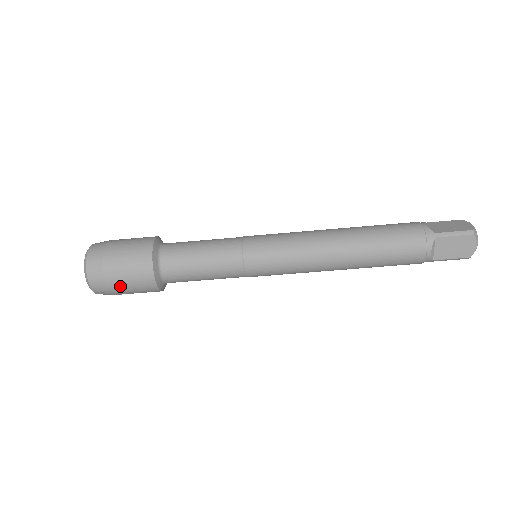
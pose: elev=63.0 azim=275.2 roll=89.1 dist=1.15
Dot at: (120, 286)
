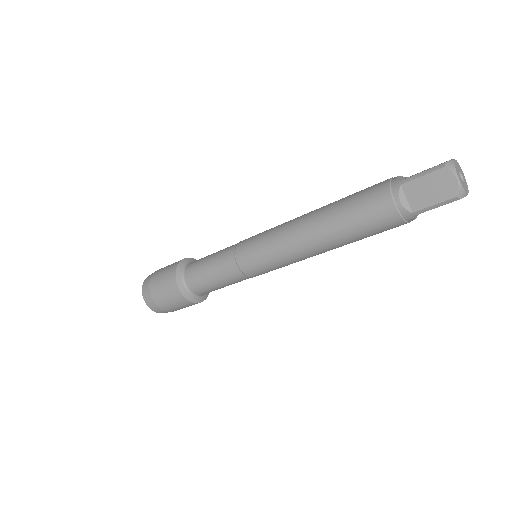
Dot at: occluded
